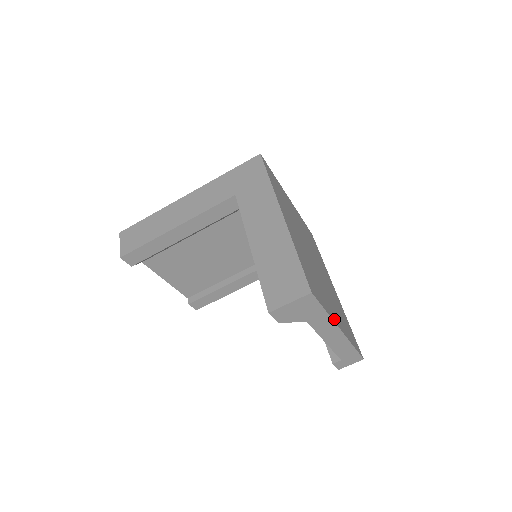
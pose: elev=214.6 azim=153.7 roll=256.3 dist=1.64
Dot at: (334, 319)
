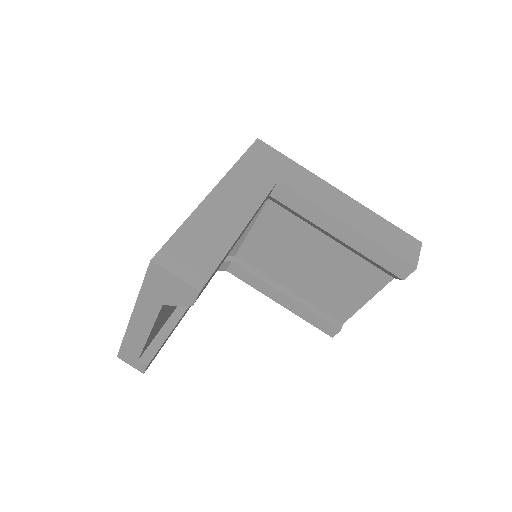
Dot at: occluded
